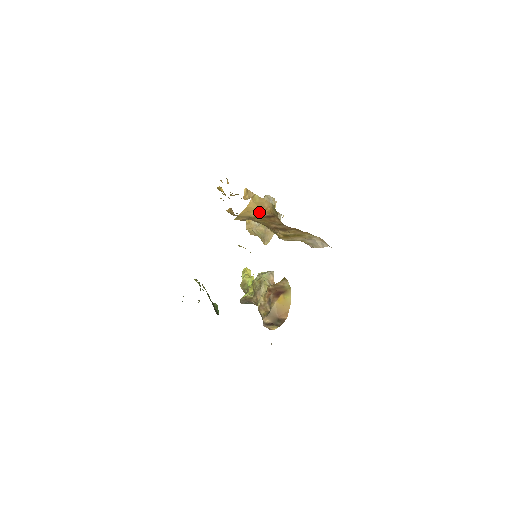
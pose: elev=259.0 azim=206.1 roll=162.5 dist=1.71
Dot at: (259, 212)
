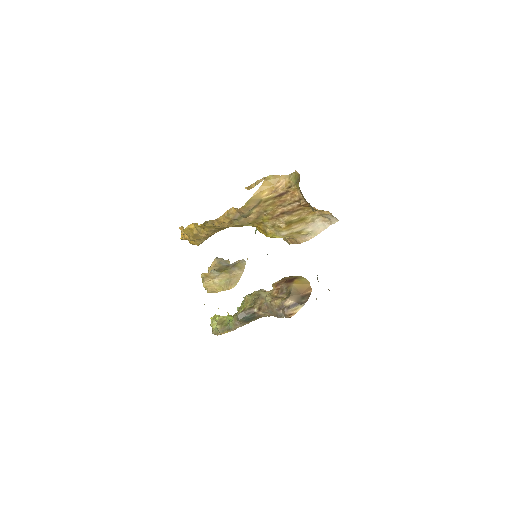
Dot at: (272, 191)
